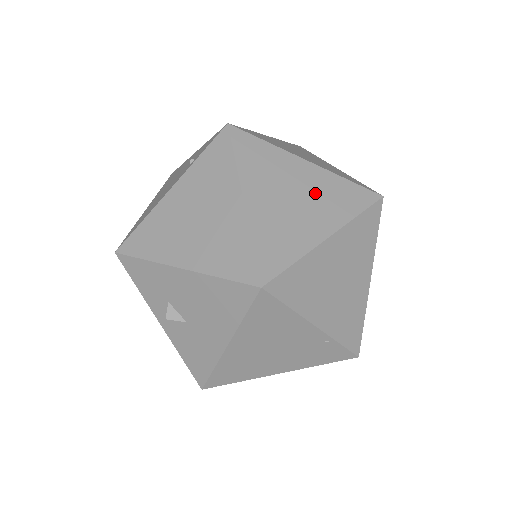
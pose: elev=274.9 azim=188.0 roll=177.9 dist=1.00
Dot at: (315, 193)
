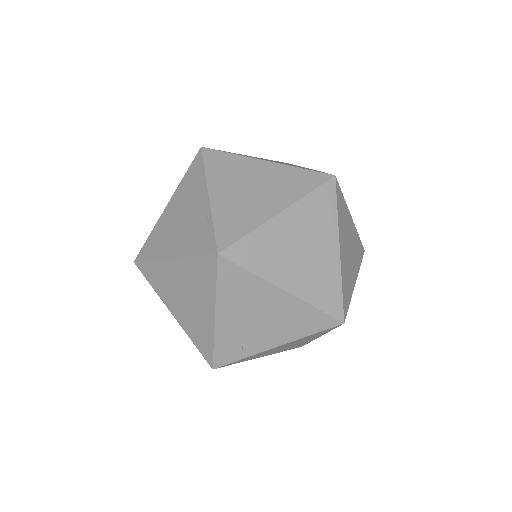
Dot at: occluded
